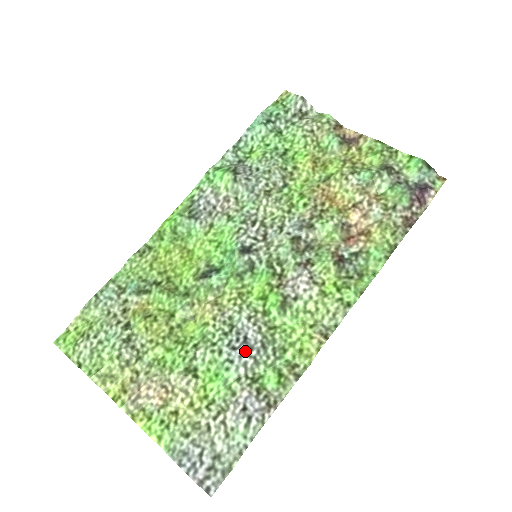
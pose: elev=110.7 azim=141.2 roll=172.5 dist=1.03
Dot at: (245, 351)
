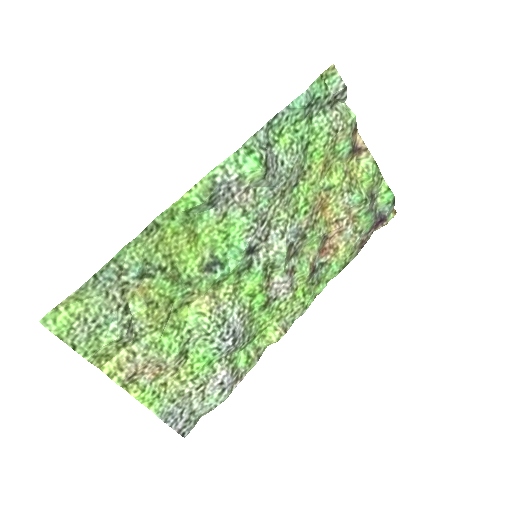
Dot at: (232, 343)
